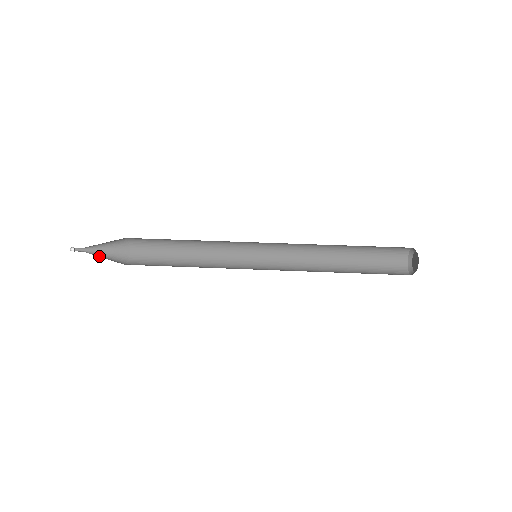
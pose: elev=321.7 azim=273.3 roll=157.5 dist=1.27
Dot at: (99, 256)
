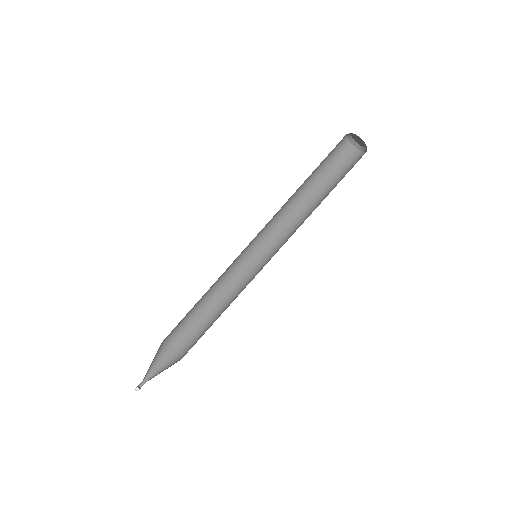
Dot at: (158, 371)
